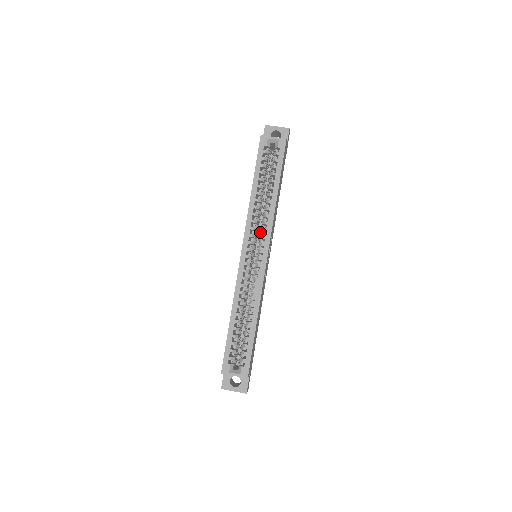
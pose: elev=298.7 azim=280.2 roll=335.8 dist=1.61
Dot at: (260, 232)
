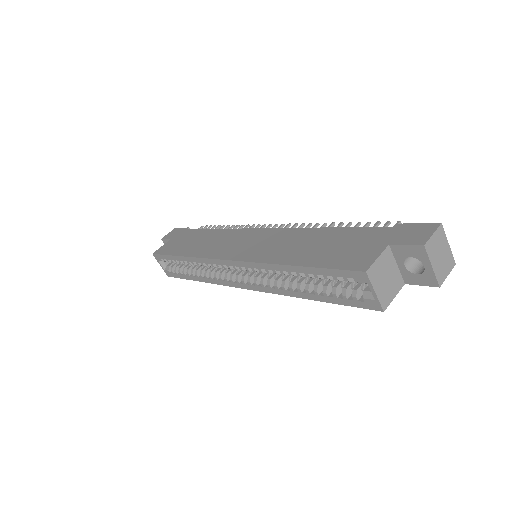
Dot at: occluded
